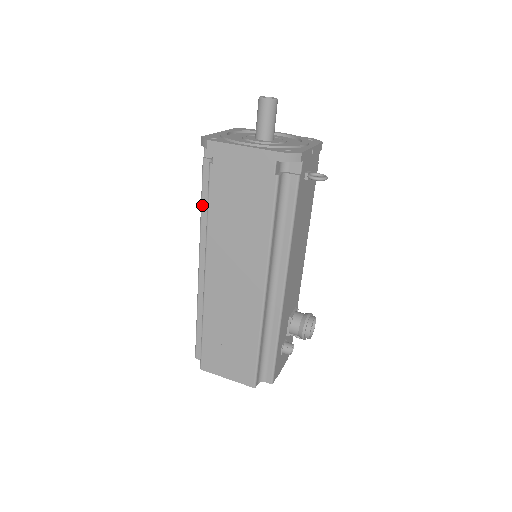
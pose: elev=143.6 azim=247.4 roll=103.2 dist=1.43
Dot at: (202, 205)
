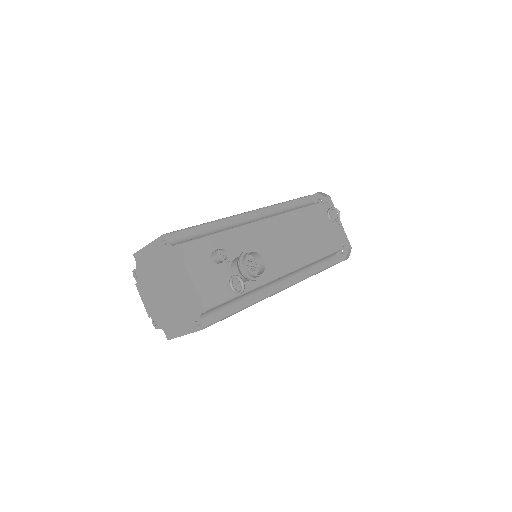
Dot at: occluded
